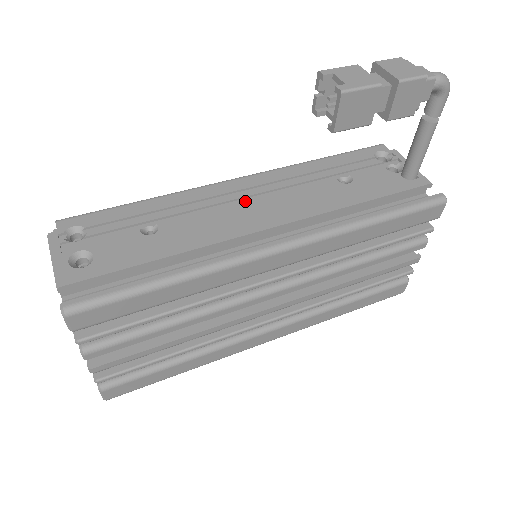
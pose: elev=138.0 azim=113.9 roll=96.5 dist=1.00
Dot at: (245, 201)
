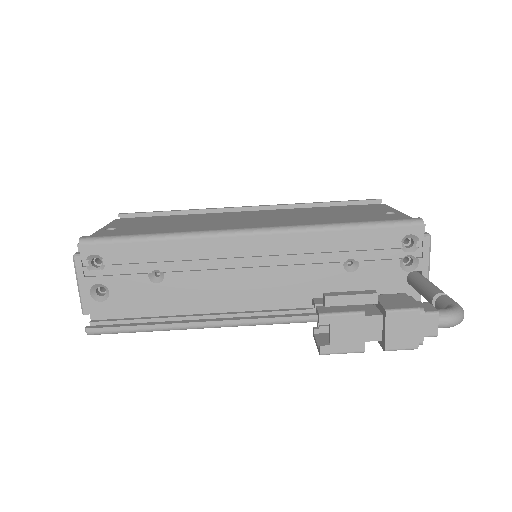
Dot at: (247, 264)
